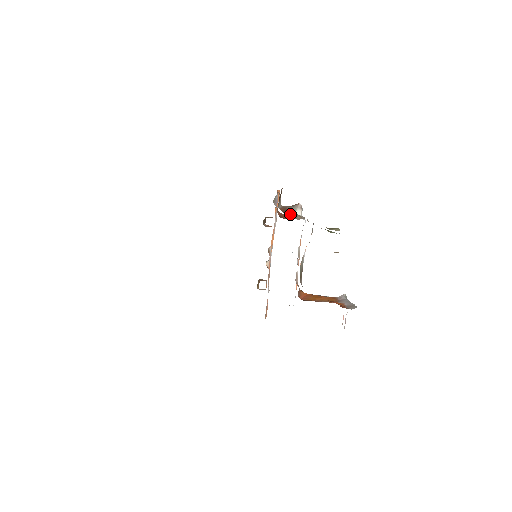
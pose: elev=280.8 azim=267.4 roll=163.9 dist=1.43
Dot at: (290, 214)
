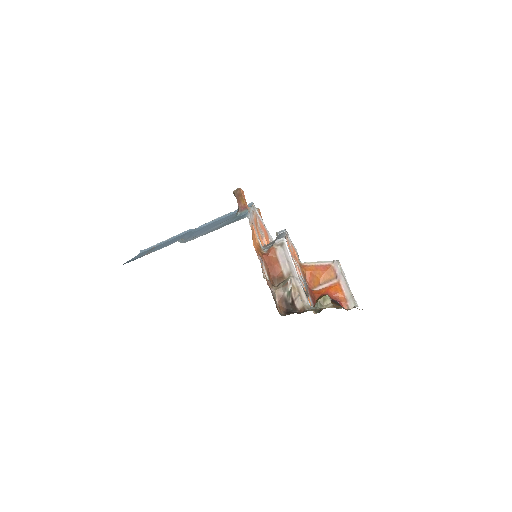
Dot at: (287, 302)
